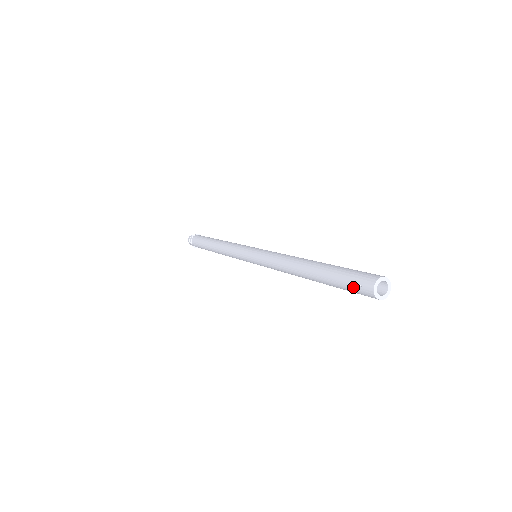
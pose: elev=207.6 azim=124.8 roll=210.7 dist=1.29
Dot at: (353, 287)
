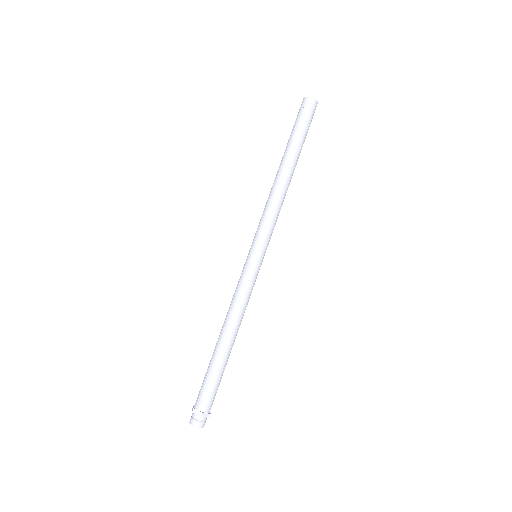
Dot at: (300, 114)
